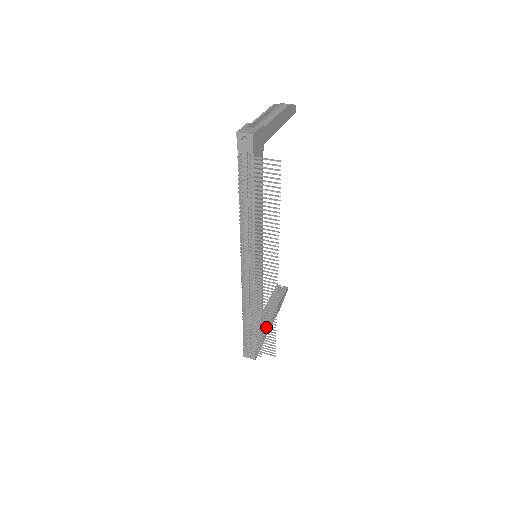
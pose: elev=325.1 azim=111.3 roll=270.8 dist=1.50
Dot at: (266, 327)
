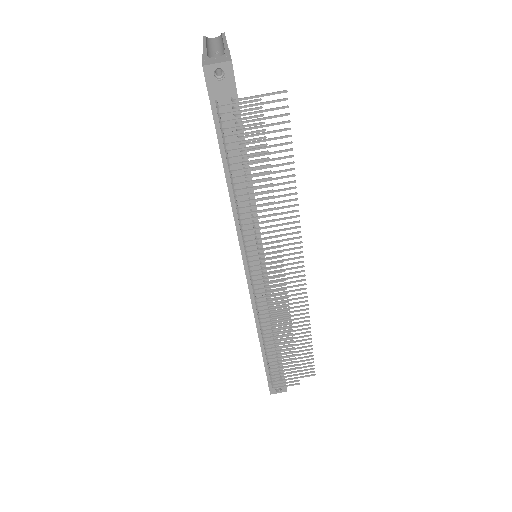
Dot at: (297, 344)
